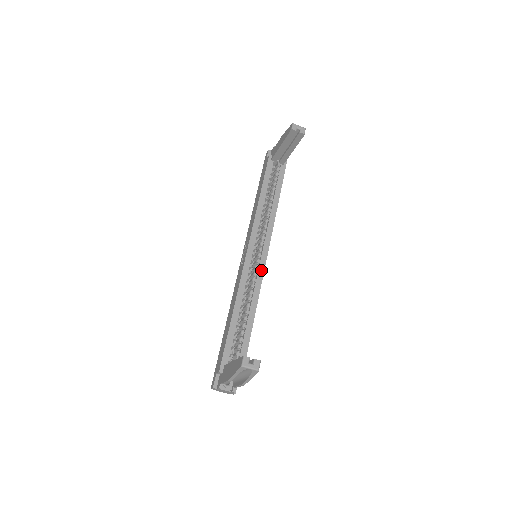
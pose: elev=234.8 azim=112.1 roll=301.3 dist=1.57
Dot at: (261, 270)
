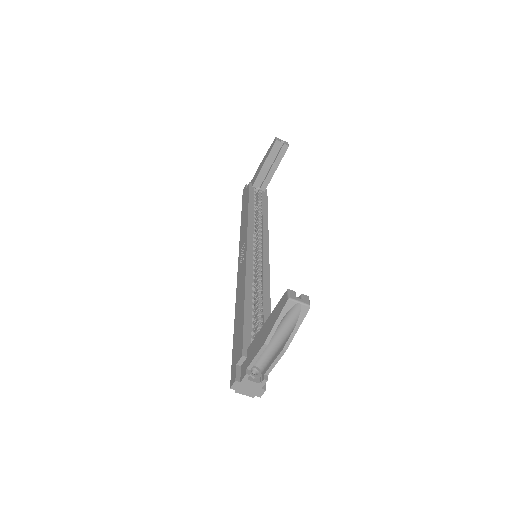
Dot at: (266, 265)
